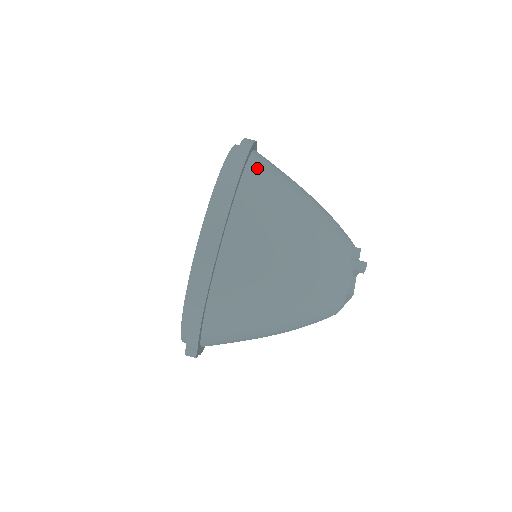
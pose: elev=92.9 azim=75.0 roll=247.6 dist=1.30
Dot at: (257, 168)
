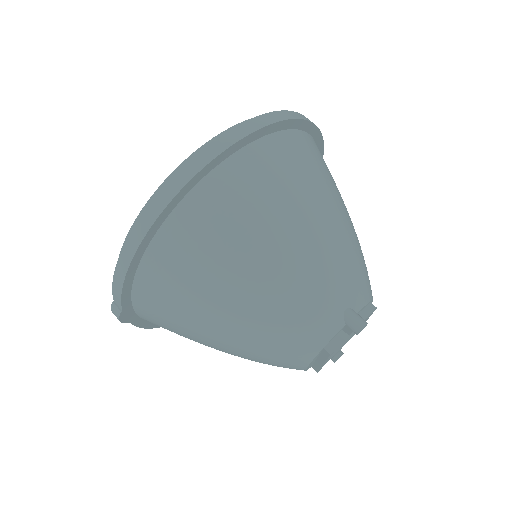
Dot at: (288, 143)
